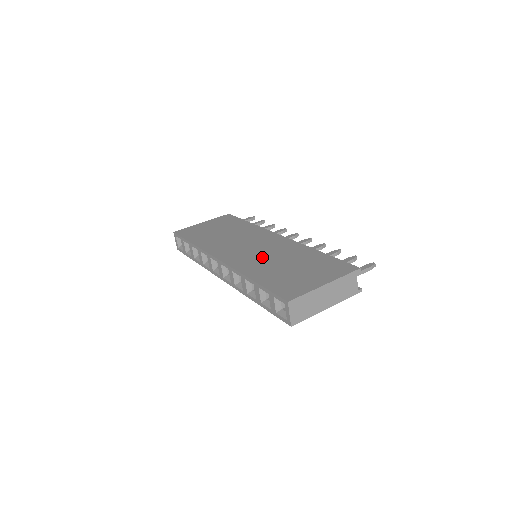
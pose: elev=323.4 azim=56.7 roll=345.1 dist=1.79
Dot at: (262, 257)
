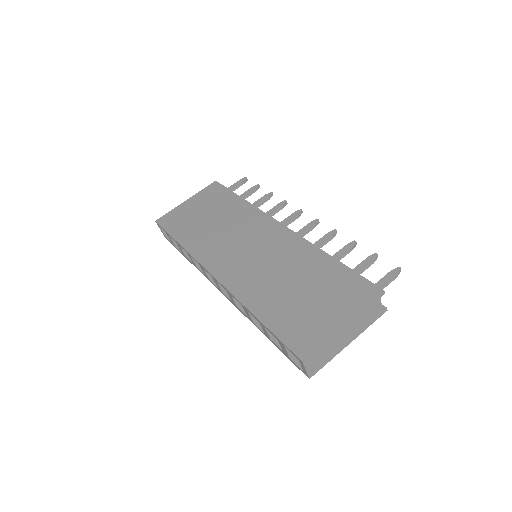
Dot at: (263, 270)
